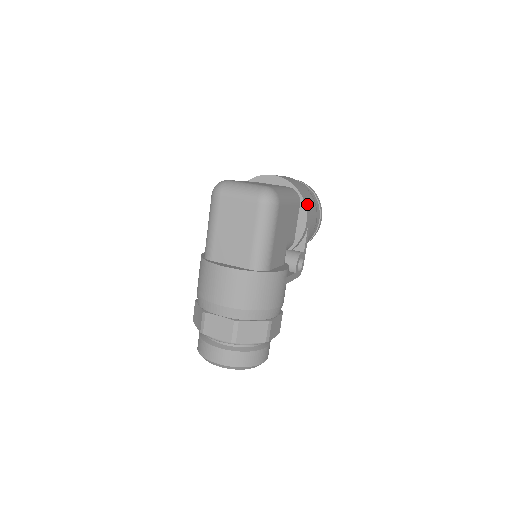
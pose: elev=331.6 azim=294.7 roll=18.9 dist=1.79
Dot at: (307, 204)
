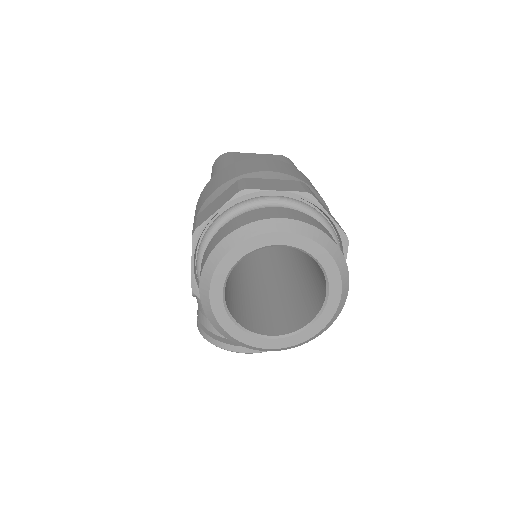
Dot at: occluded
